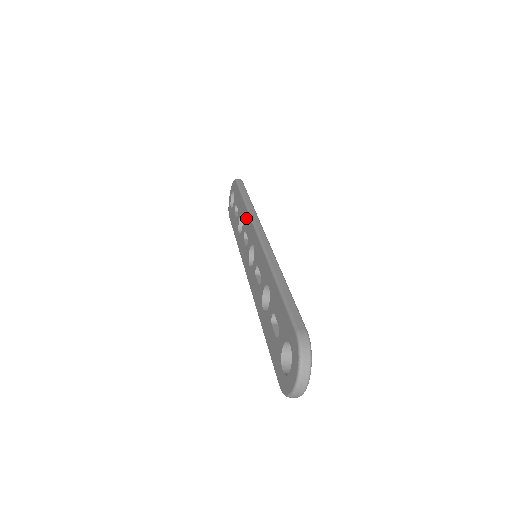
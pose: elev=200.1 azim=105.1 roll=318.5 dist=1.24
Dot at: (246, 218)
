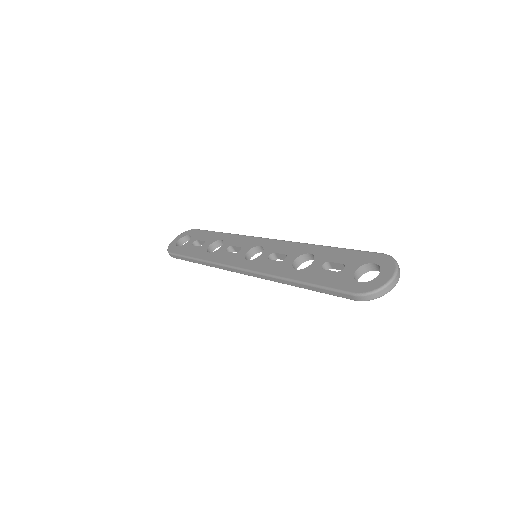
Dot at: (235, 238)
